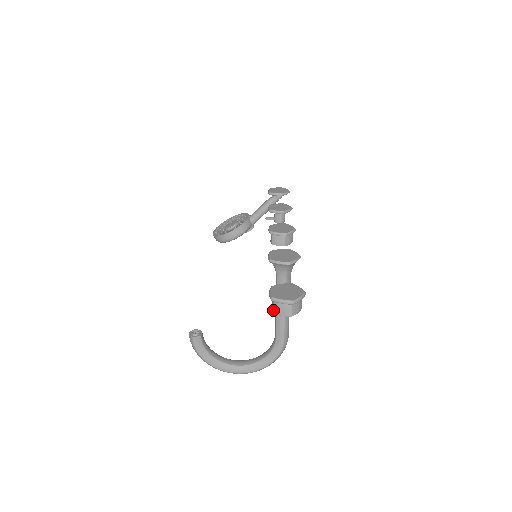
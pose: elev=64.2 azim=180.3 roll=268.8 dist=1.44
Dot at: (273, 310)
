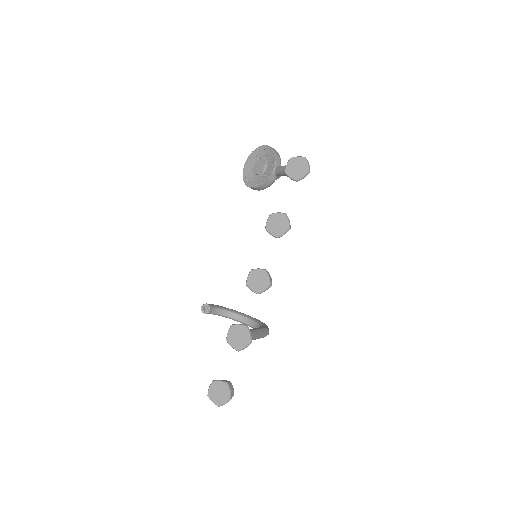
Dot at: occluded
